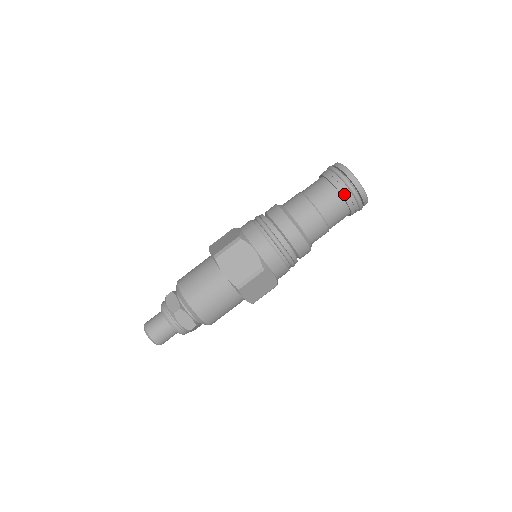
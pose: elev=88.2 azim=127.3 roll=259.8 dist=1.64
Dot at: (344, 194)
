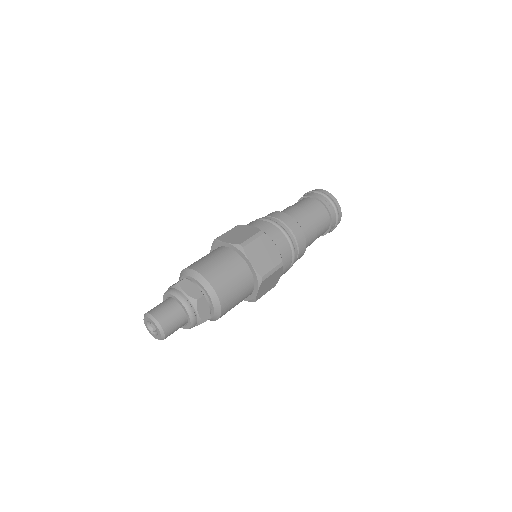
Dot at: (332, 214)
